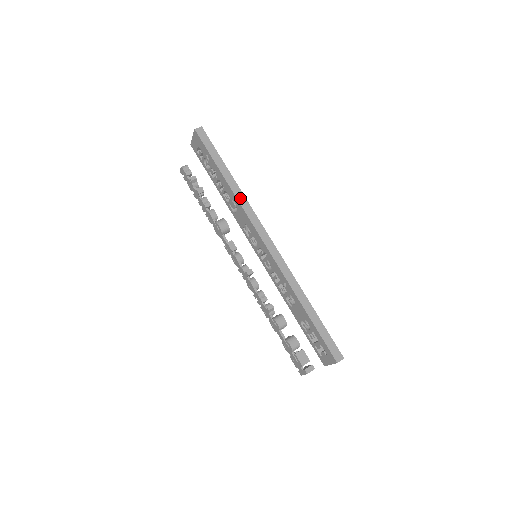
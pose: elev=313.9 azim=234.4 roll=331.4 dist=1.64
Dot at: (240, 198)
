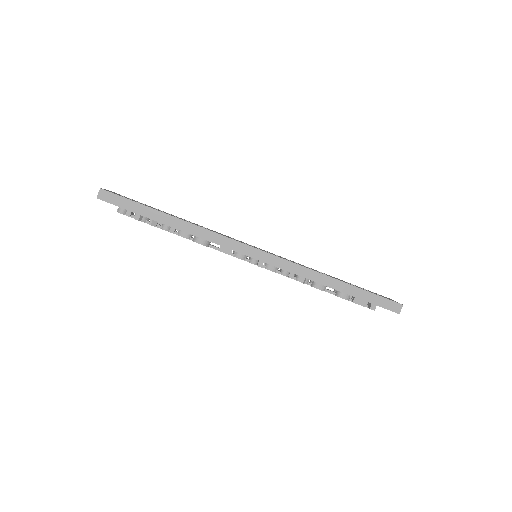
Dot at: (199, 233)
